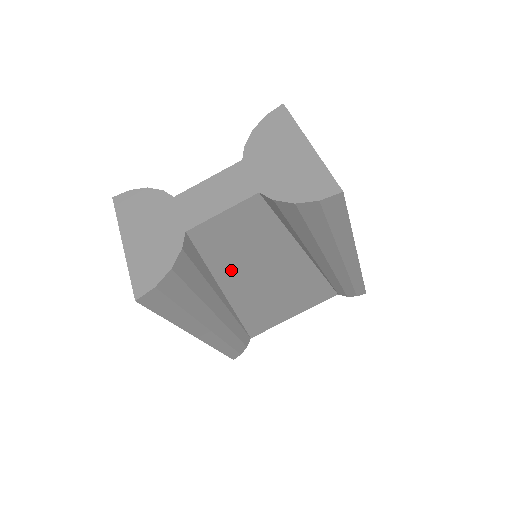
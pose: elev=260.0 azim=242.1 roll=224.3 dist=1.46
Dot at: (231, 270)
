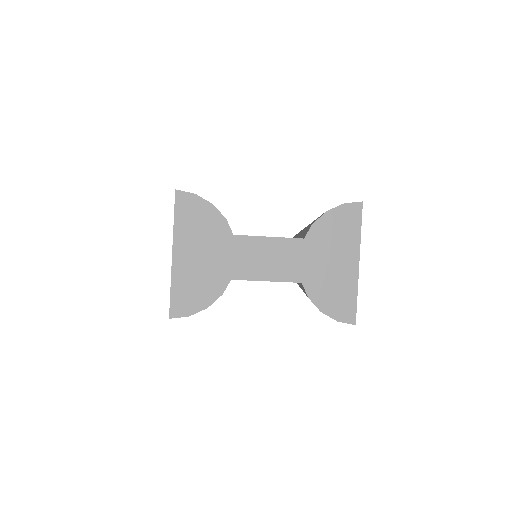
Dot at: occluded
